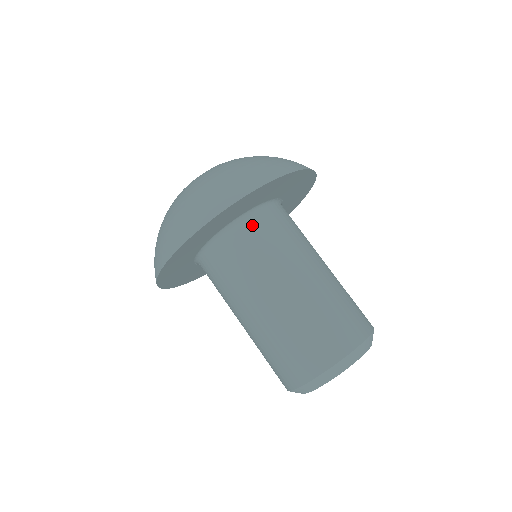
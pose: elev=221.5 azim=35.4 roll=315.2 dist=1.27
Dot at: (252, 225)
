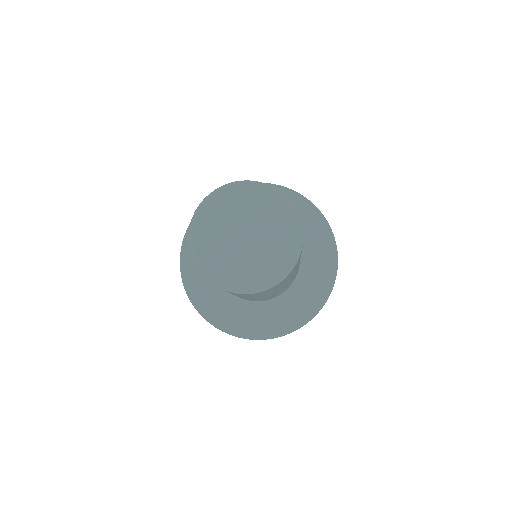
Dot at: occluded
